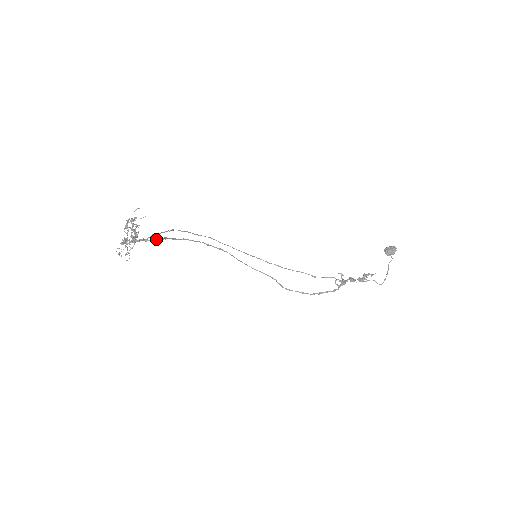
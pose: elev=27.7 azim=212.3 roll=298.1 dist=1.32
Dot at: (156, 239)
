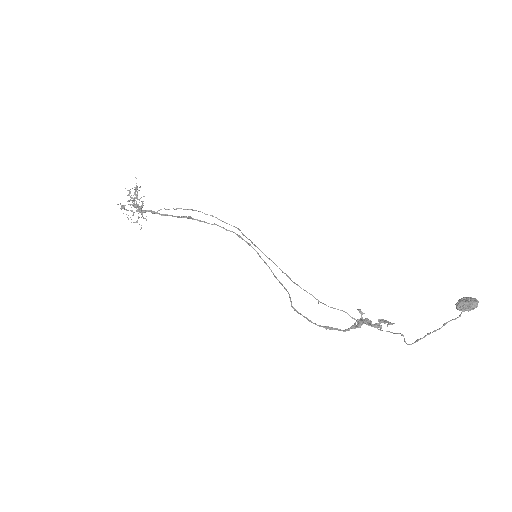
Dot at: (167, 214)
